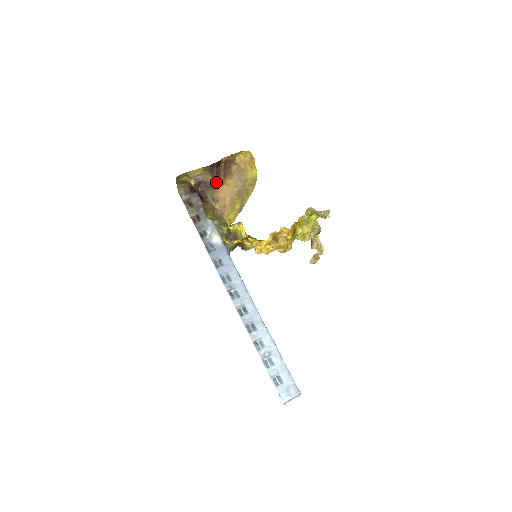
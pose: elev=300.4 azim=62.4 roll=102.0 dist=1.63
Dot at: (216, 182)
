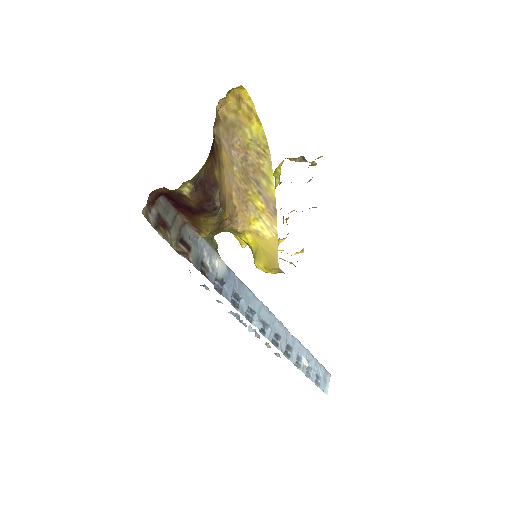
Dot at: (216, 169)
